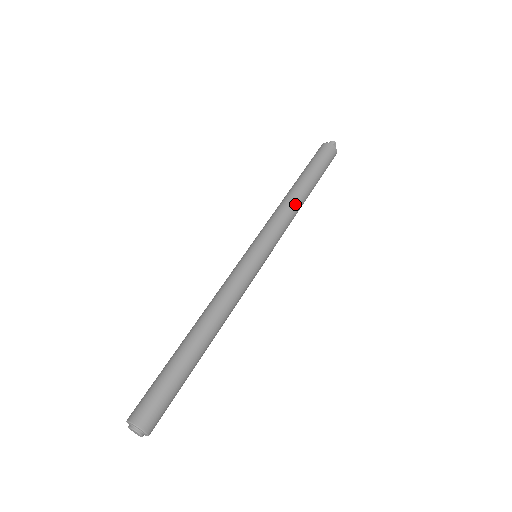
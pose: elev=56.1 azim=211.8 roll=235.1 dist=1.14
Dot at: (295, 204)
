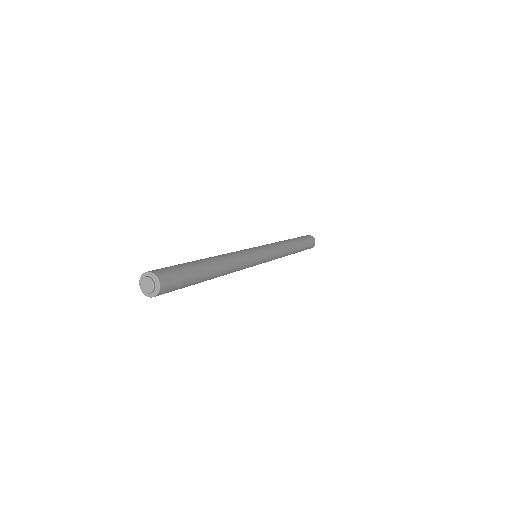
Dot at: (285, 243)
